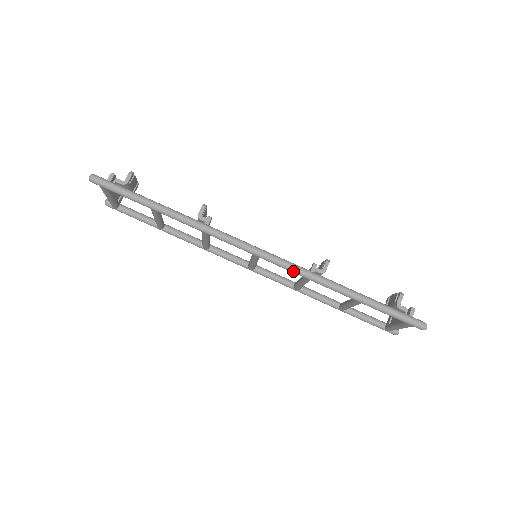
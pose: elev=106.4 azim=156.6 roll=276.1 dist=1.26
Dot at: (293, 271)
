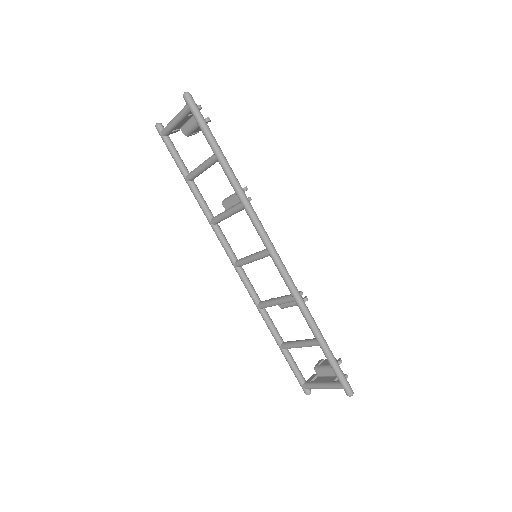
Dot at: (289, 284)
